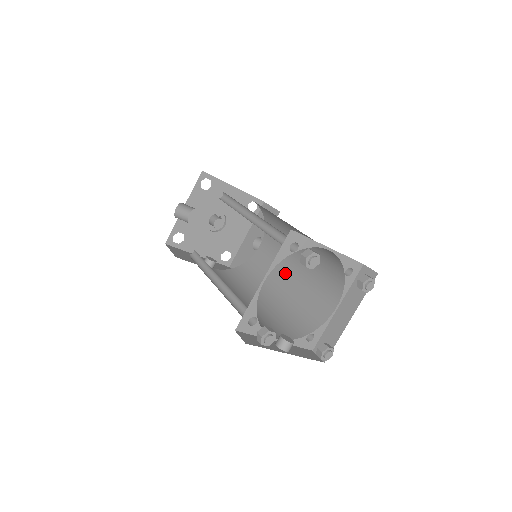
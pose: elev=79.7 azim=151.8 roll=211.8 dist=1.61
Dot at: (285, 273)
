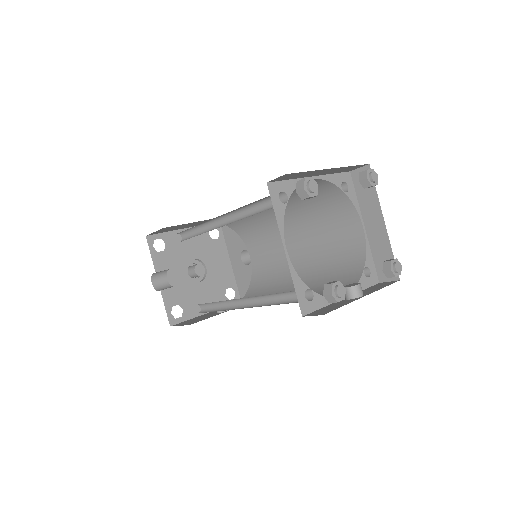
Dot at: (292, 252)
